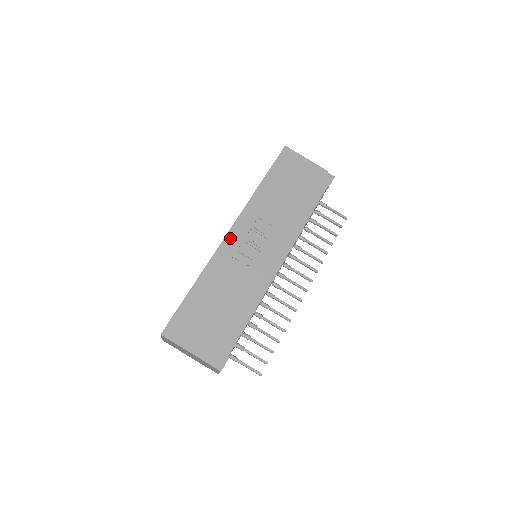
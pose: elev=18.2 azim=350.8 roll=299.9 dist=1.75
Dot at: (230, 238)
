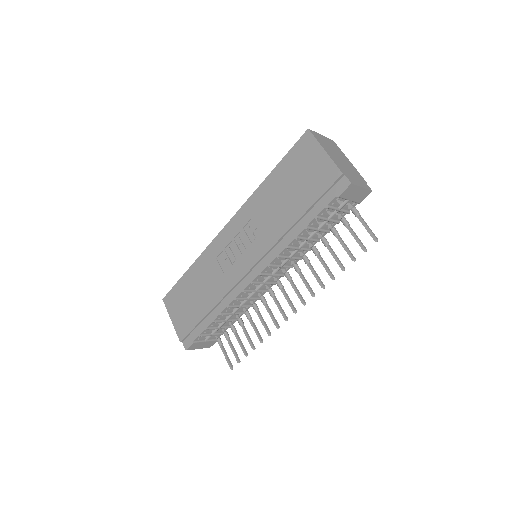
Dot at: (224, 233)
